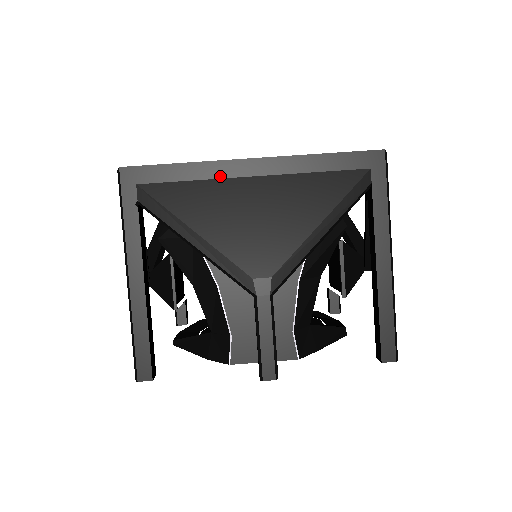
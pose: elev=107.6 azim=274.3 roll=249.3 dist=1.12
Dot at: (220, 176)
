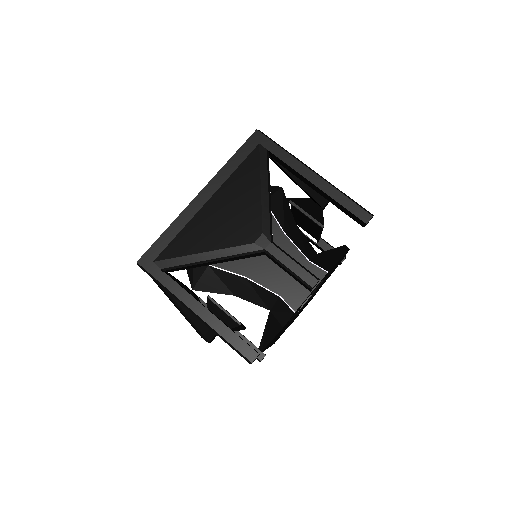
Dot at: (191, 217)
